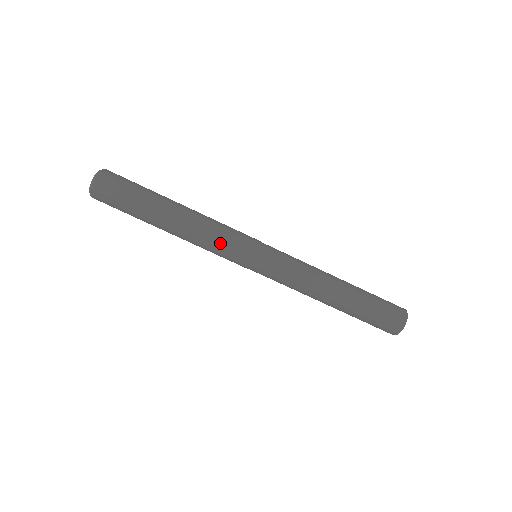
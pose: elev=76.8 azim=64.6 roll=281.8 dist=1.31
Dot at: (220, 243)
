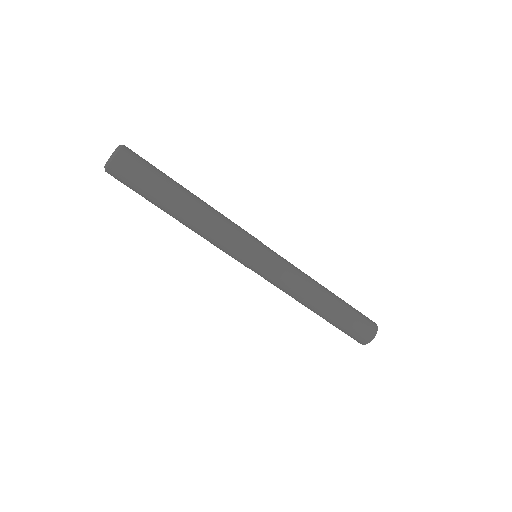
Dot at: (222, 246)
